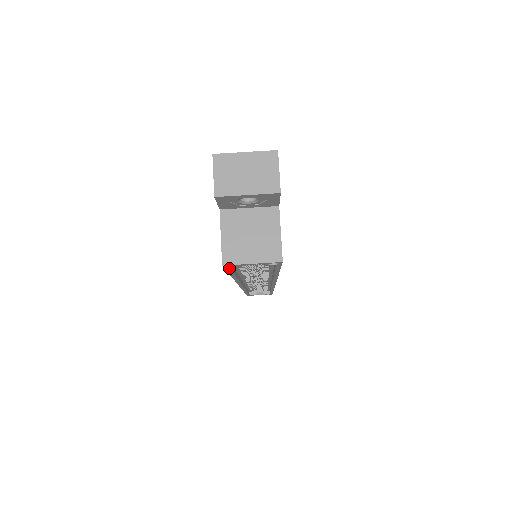
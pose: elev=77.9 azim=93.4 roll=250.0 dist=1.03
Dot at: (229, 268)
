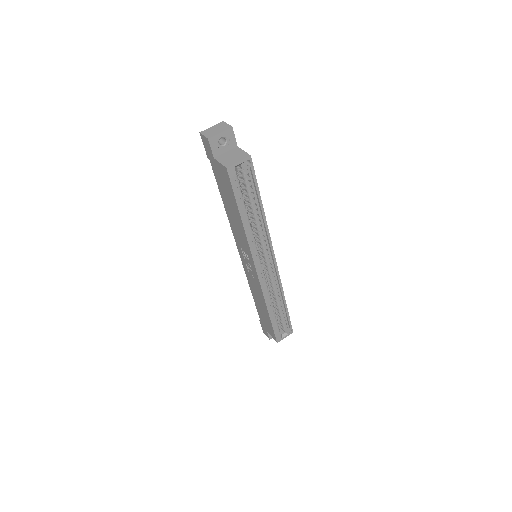
Dot at: (232, 179)
